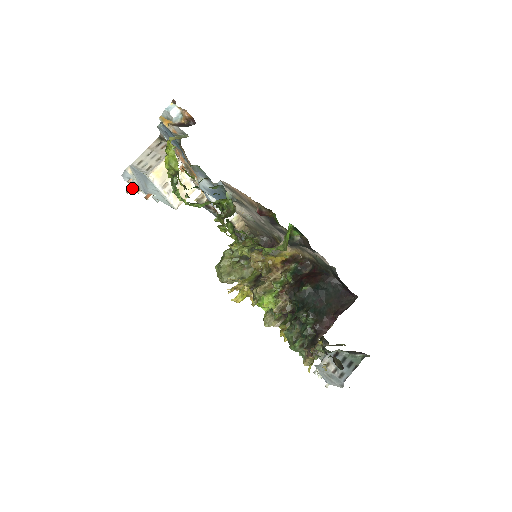
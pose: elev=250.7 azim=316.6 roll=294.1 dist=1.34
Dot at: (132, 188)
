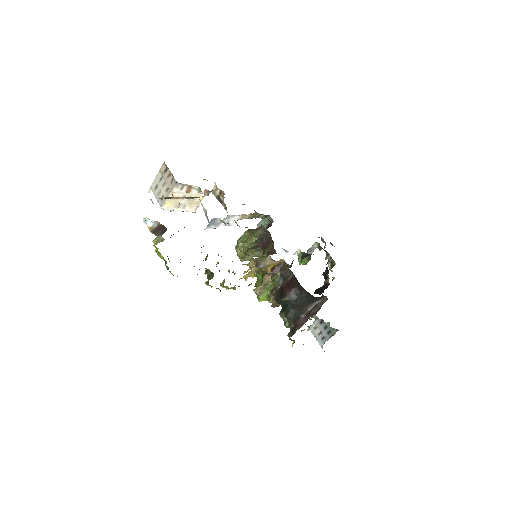
Dot at: occluded
